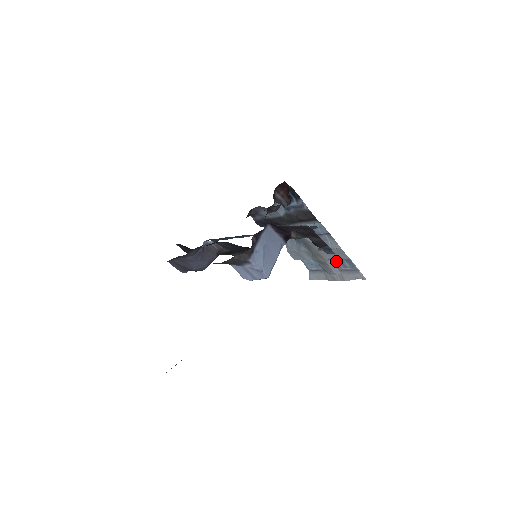
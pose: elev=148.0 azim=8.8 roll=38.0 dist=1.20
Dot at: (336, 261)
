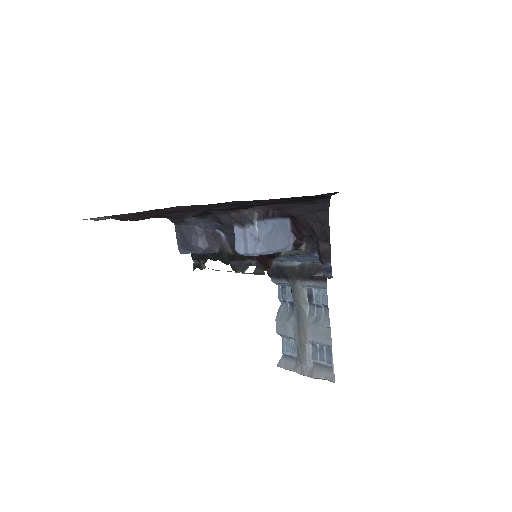
Dot at: (316, 348)
